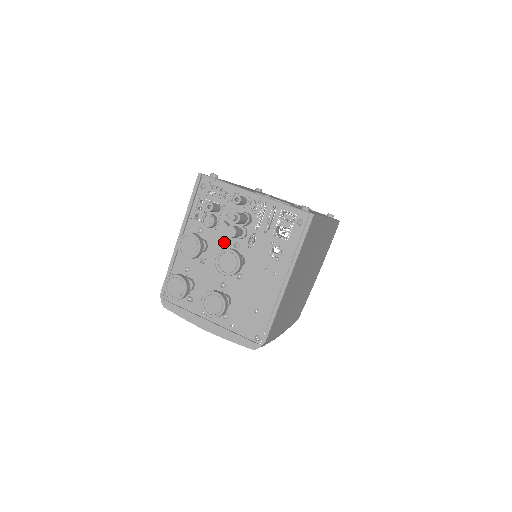
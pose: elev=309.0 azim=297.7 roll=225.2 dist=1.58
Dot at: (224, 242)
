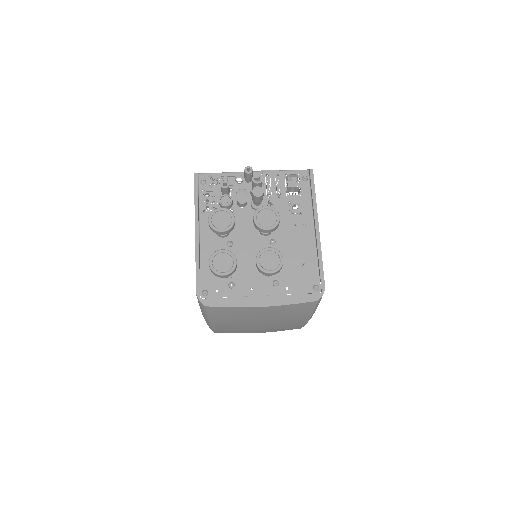
Dot at: (244, 219)
